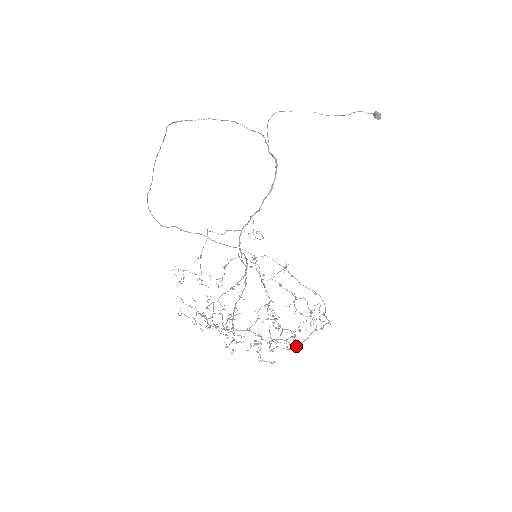
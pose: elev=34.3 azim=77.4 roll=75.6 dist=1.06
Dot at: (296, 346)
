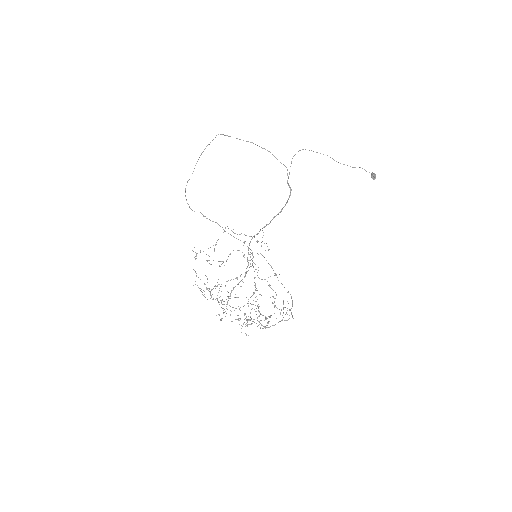
Dot at: occluded
